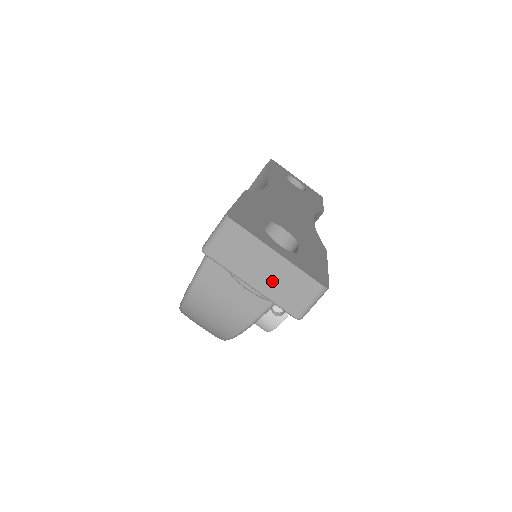
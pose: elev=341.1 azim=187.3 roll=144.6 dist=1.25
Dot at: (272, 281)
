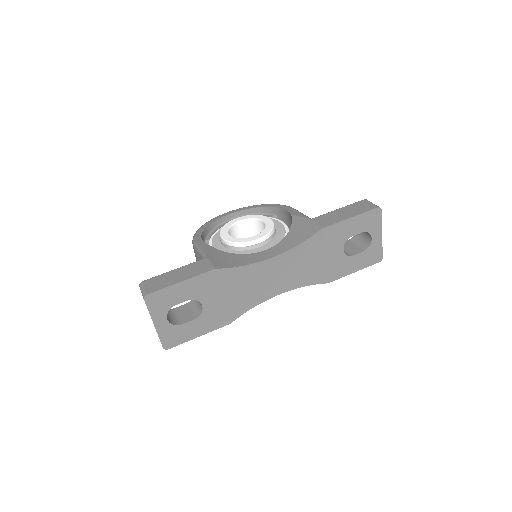
Dot at: occluded
